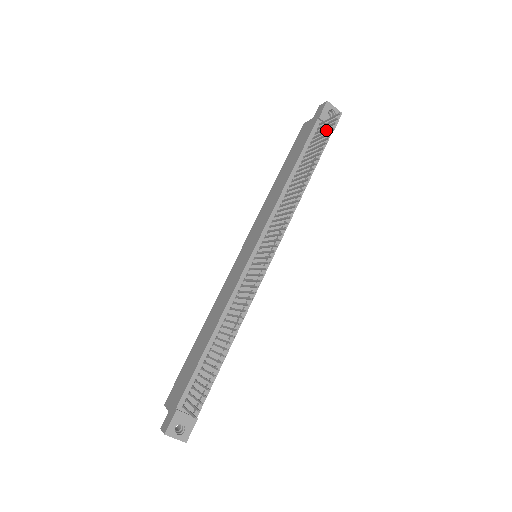
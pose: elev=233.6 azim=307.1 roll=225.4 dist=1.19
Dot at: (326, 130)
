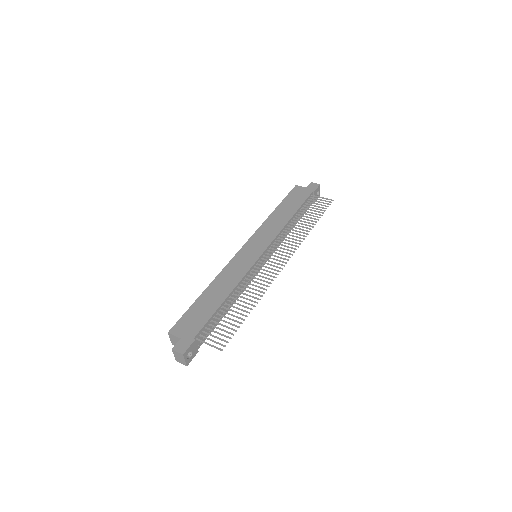
Dot at: occluded
